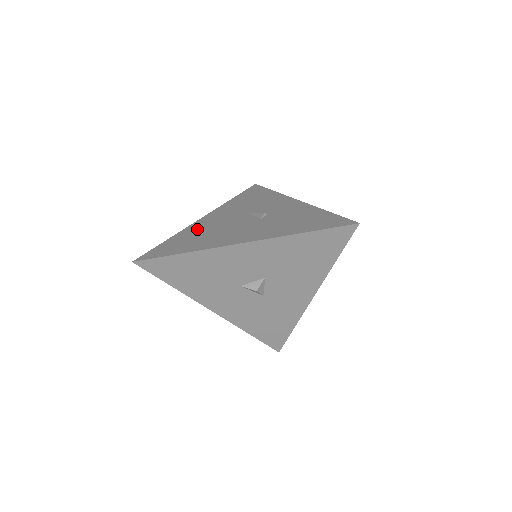
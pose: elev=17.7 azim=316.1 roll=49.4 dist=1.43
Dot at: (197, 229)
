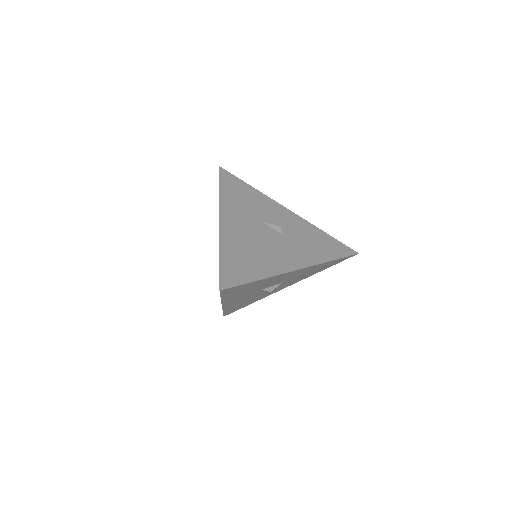
Dot at: (236, 241)
